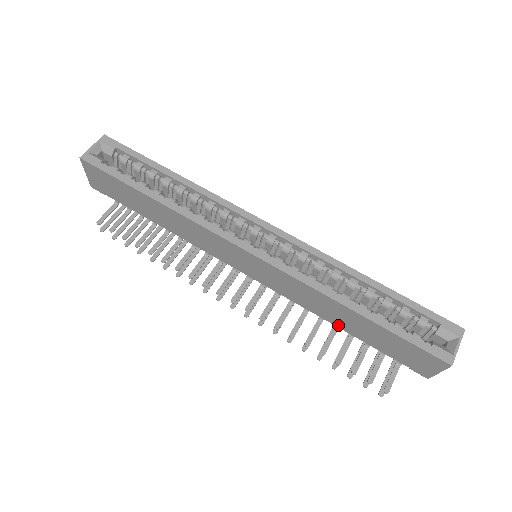
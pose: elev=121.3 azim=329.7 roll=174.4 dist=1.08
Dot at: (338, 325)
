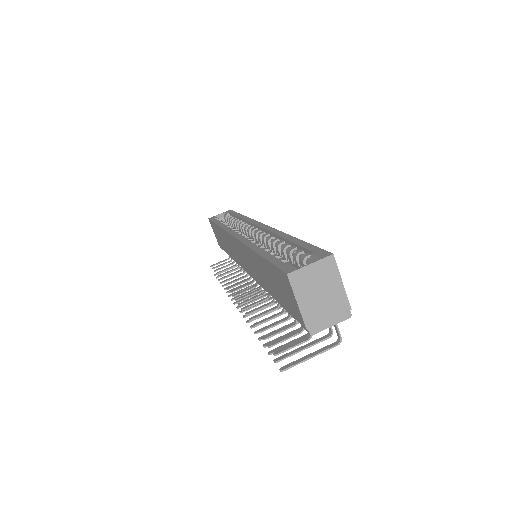
Dot at: (270, 292)
